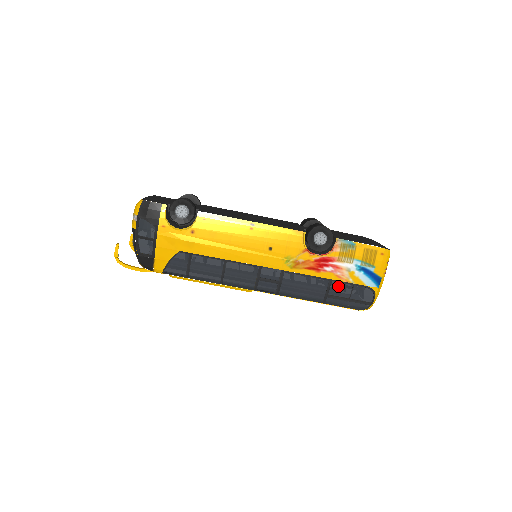
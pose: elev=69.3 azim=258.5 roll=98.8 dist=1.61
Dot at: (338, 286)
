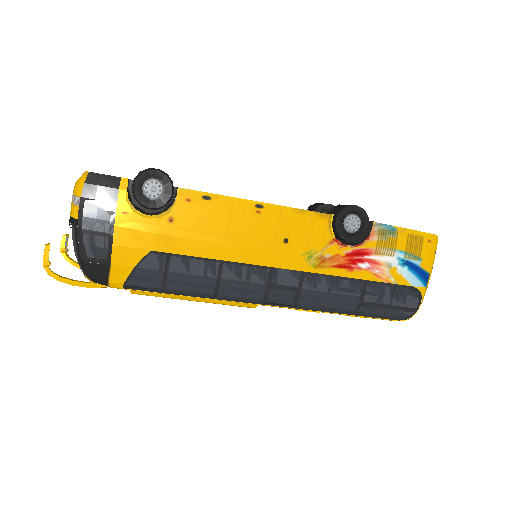
Dot at: (375, 289)
